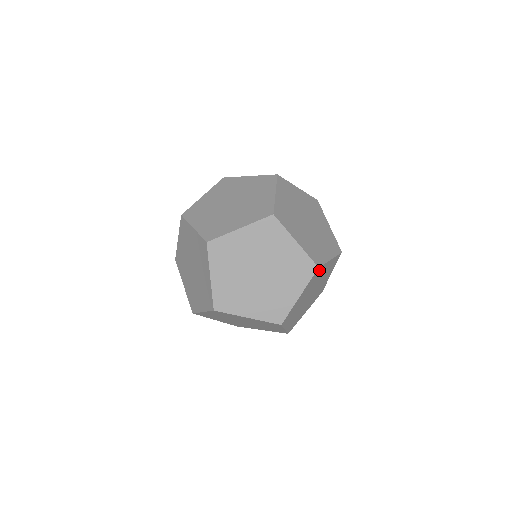
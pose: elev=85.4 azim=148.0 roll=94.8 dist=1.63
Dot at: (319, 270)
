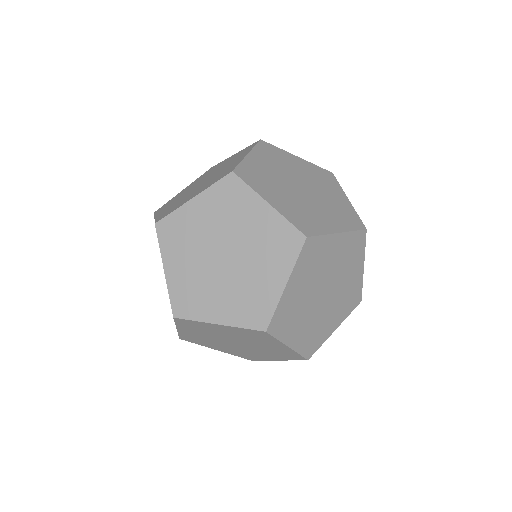
Dot at: occluded
